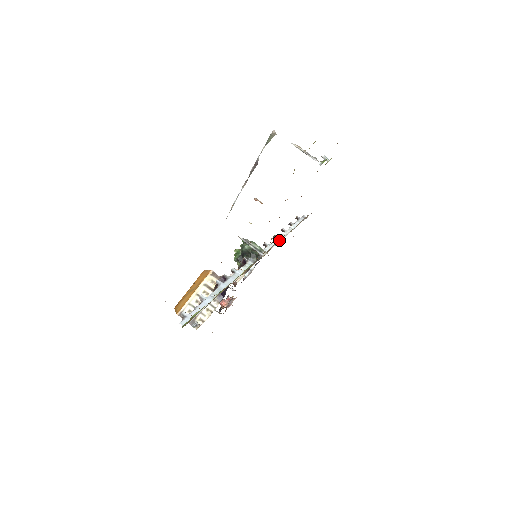
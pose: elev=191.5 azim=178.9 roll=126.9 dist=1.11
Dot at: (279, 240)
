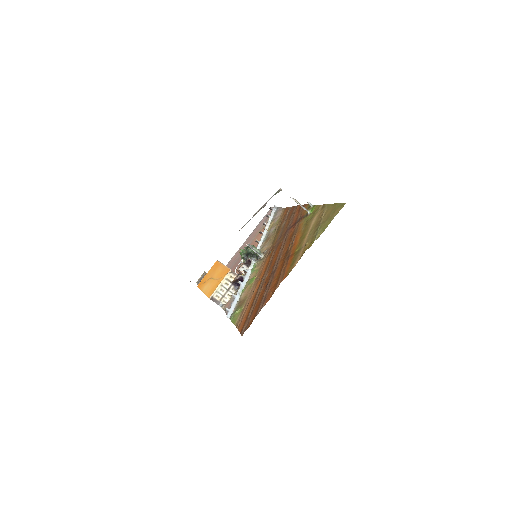
Dot at: (268, 240)
